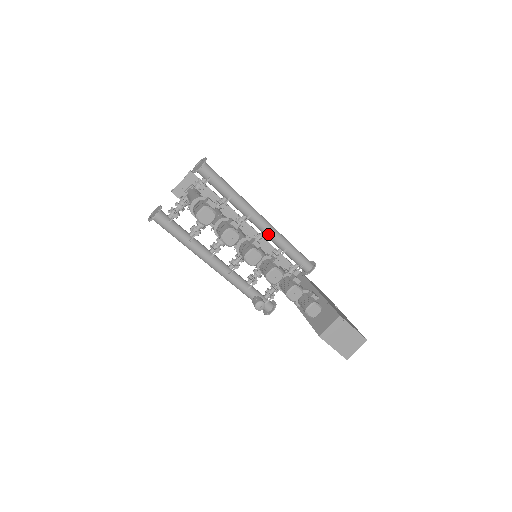
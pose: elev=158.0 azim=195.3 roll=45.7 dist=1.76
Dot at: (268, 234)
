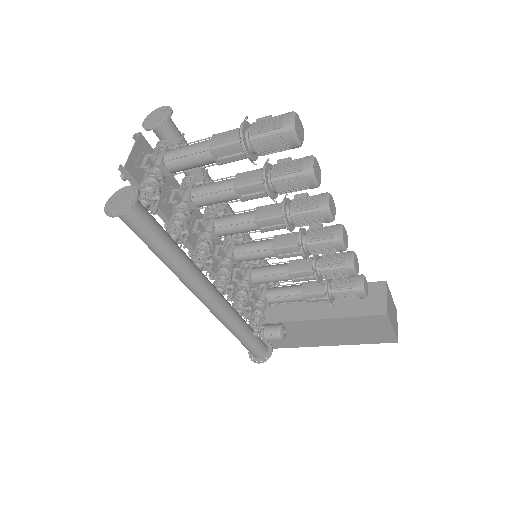
Dot at: occluded
